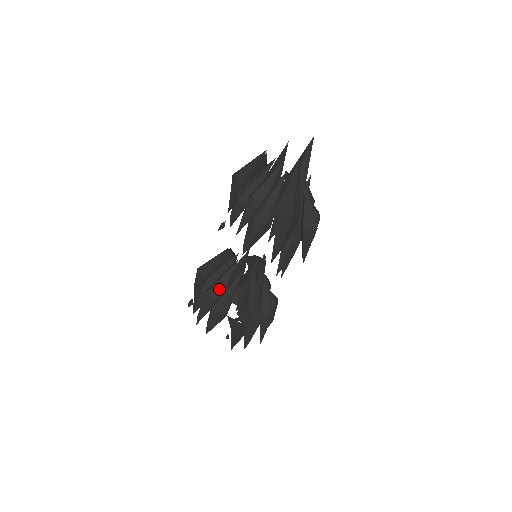
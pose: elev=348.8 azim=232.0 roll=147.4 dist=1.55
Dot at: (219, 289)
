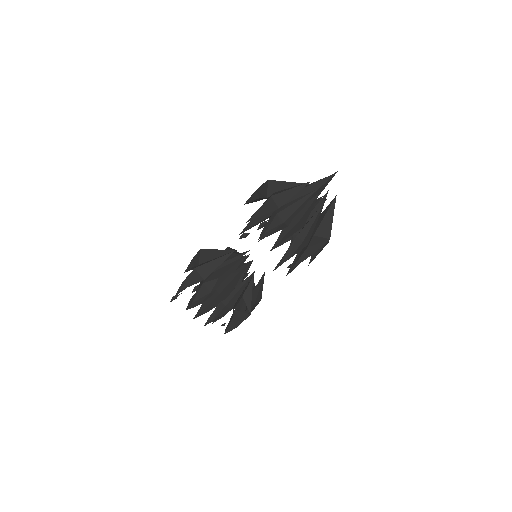
Dot at: (230, 289)
